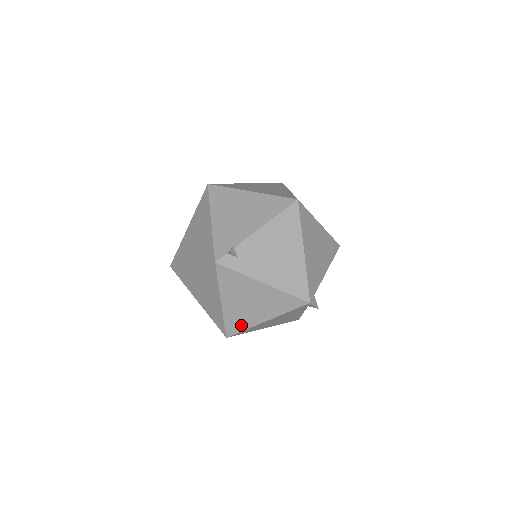
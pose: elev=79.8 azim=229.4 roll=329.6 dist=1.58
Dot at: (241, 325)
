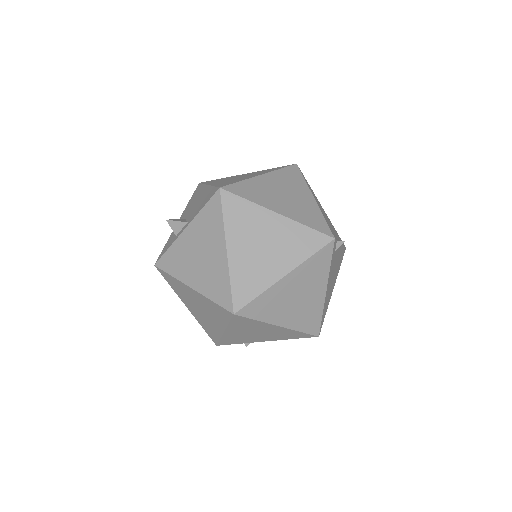
Dot at: (262, 312)
